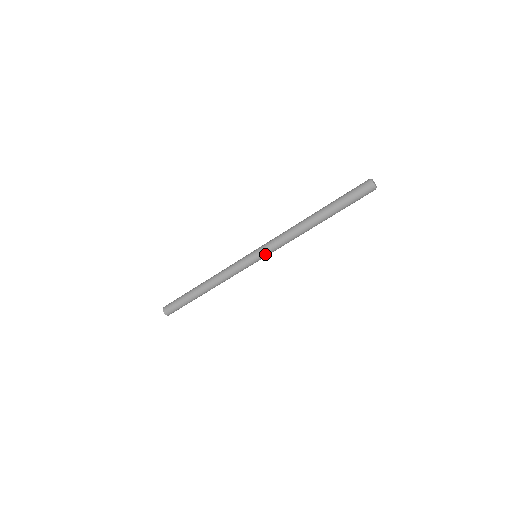
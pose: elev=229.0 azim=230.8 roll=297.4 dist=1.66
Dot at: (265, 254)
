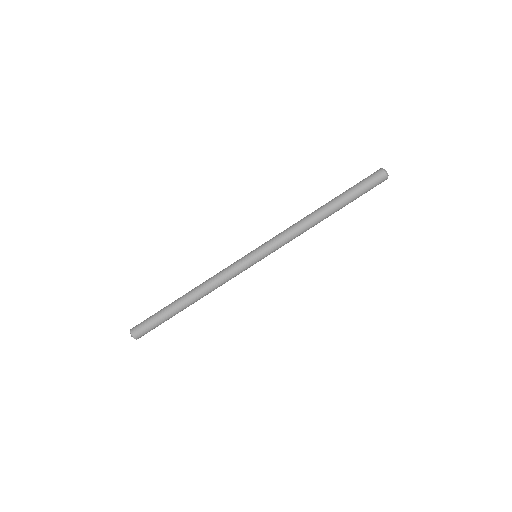
Dot at: (266, 248)
